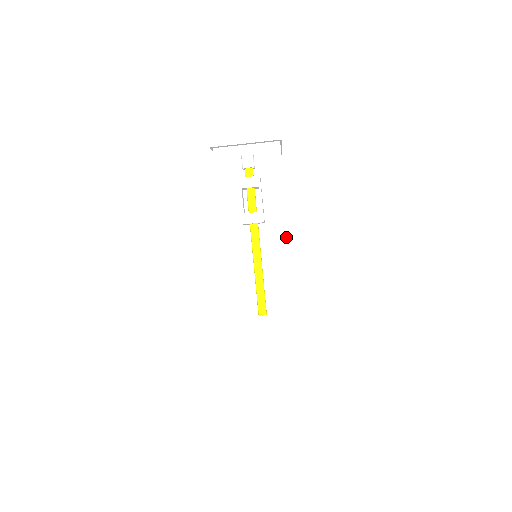
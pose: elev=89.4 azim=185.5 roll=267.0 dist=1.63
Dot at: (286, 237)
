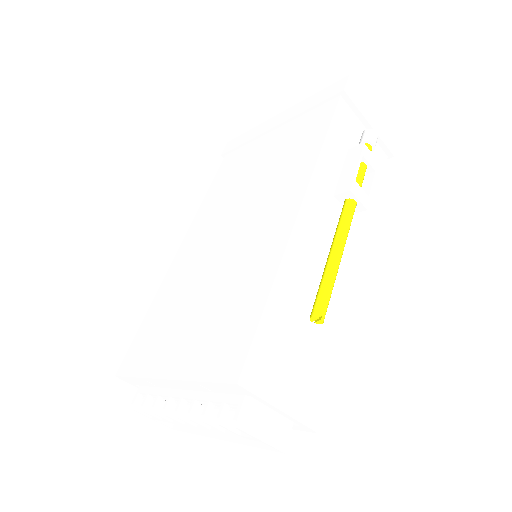
Dot at: (362, 249)
